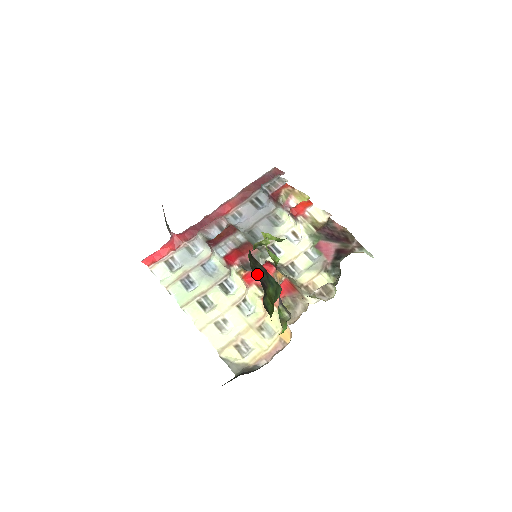
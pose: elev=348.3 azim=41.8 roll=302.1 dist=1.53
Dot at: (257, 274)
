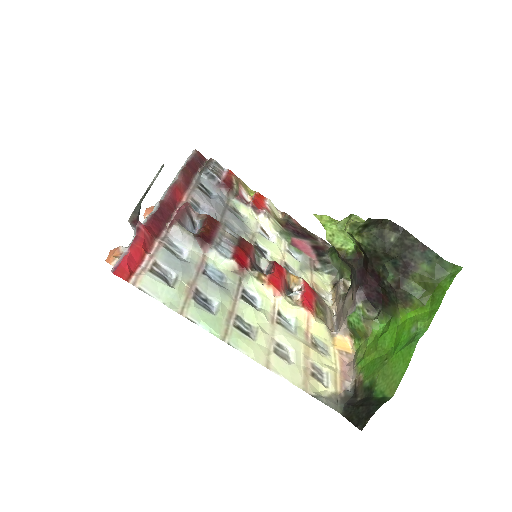
Dot at: (399, 253)
